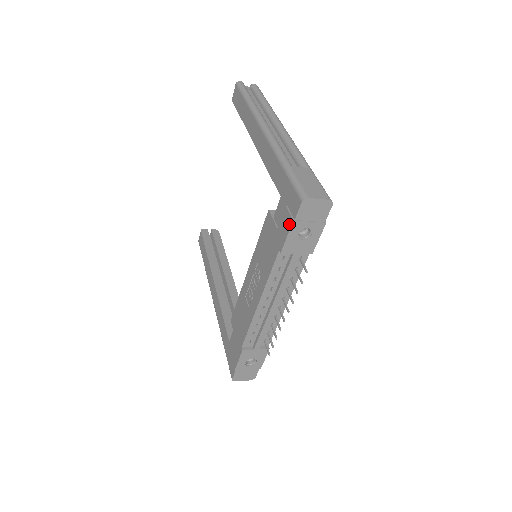
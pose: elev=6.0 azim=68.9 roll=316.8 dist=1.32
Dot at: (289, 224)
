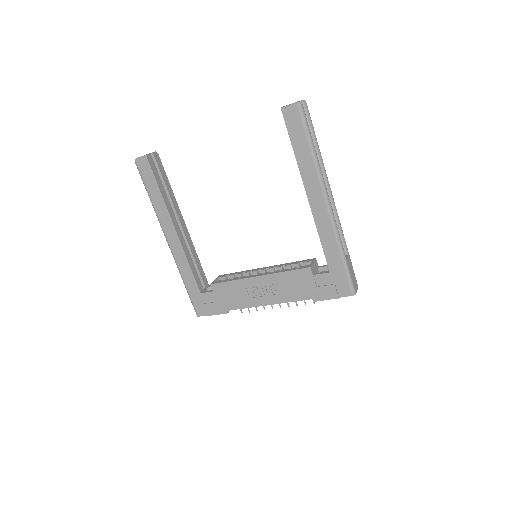
Dot at: (333, 297)
